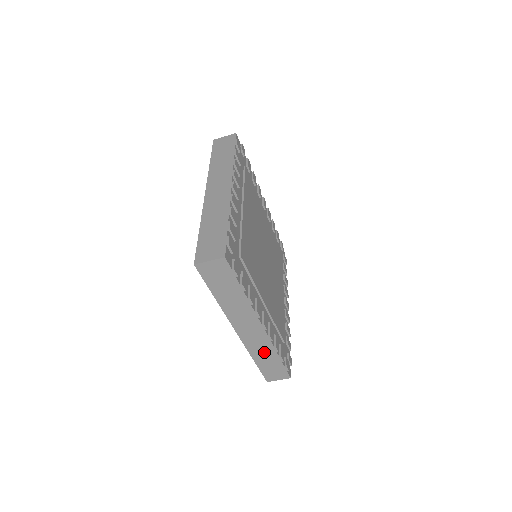
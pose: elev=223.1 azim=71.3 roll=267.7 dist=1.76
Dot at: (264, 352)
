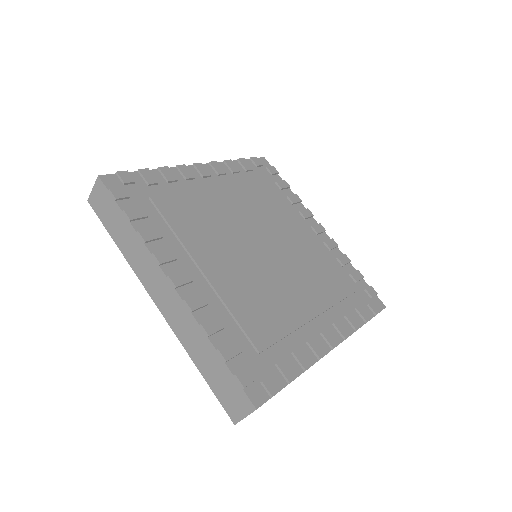
Dot at: occluded
